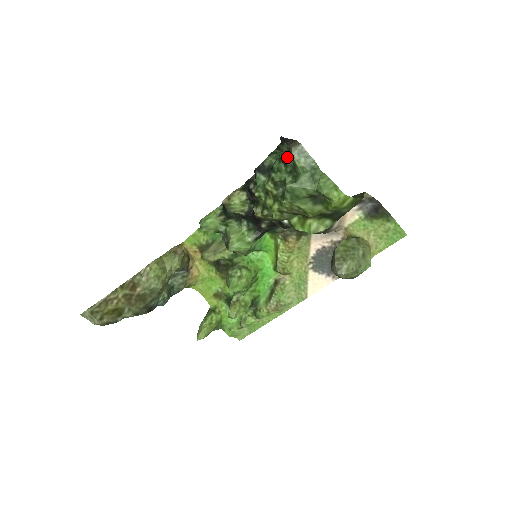
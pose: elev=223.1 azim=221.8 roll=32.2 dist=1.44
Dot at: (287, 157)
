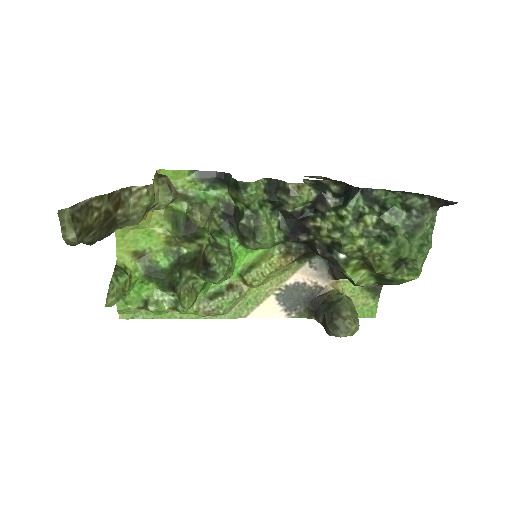
Dot at: (419, 212)
